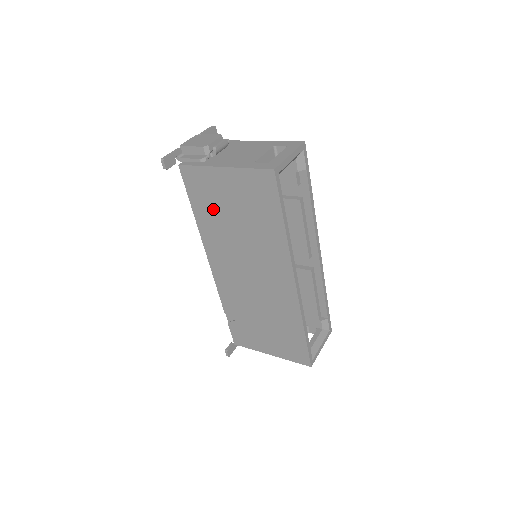
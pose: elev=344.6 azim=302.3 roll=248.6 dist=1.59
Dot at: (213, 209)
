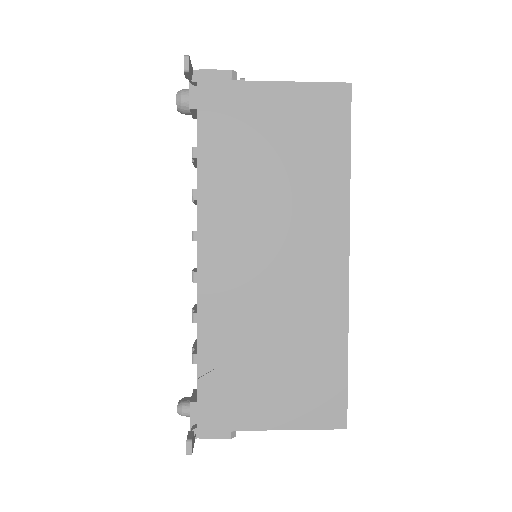
Dot at: (237, 148)
